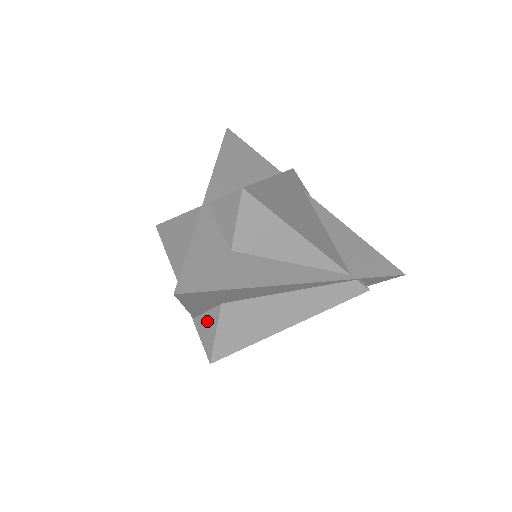
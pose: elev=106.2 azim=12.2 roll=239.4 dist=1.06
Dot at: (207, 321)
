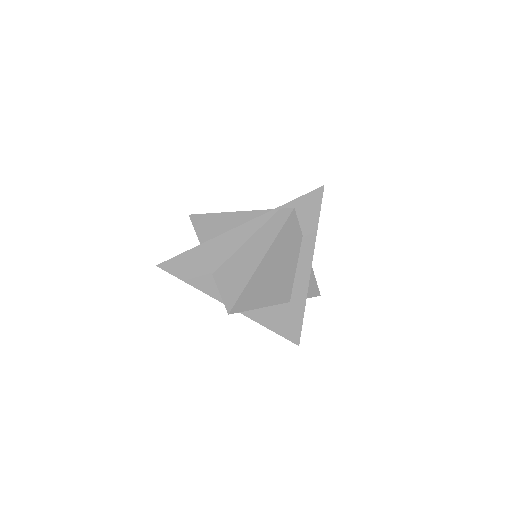
Dot at: occluded
